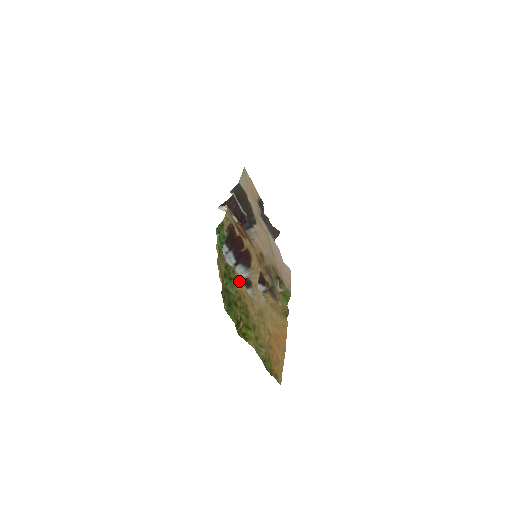
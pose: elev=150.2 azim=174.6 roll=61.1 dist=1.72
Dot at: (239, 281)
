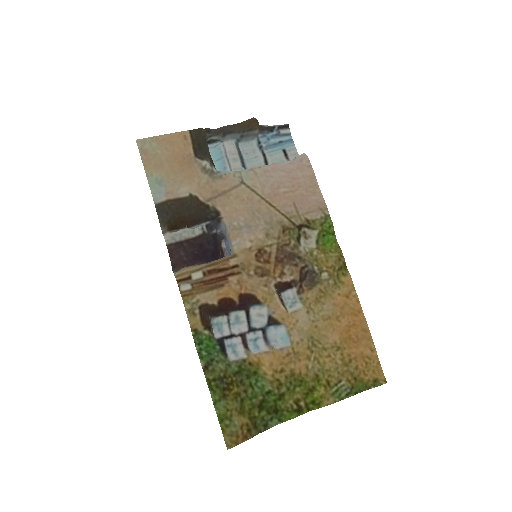
Dot at: (264, 362)
